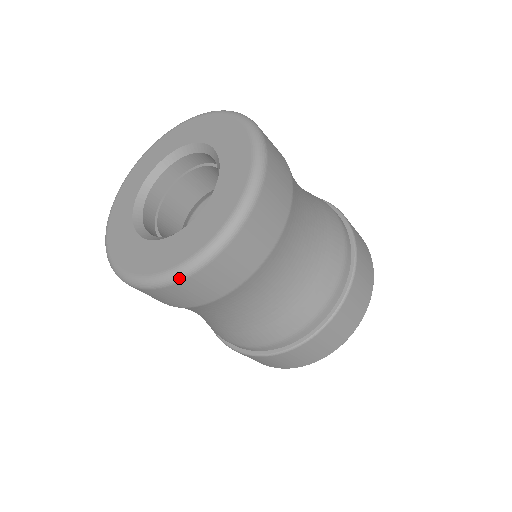
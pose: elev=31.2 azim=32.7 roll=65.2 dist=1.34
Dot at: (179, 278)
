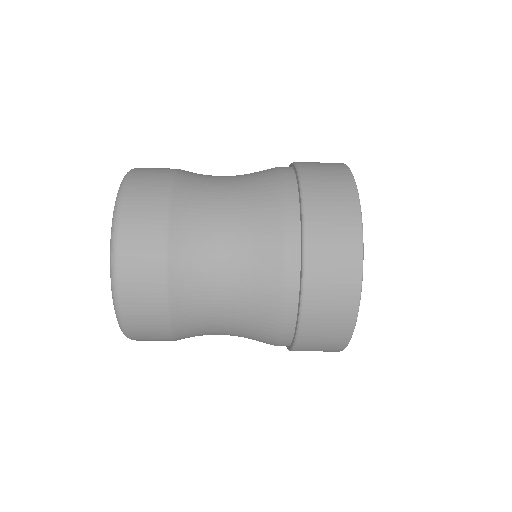
Dot at: (117, 305)
